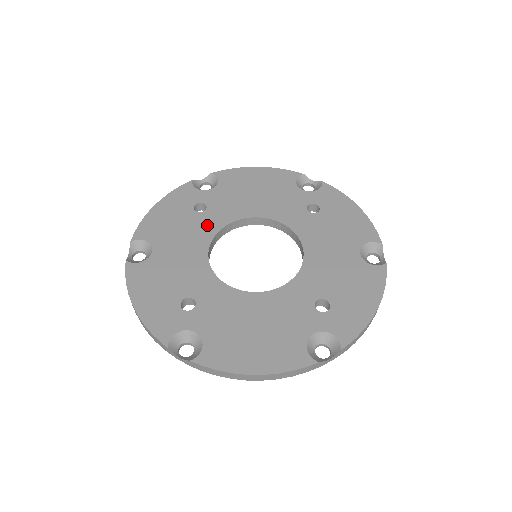
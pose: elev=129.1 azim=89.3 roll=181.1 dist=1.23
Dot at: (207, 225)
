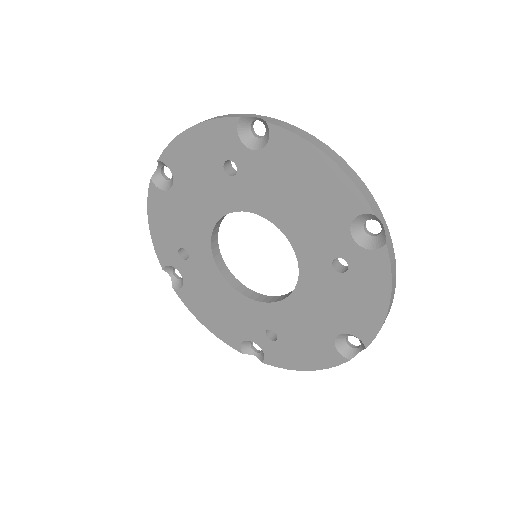
Dot at: (226, 196)
